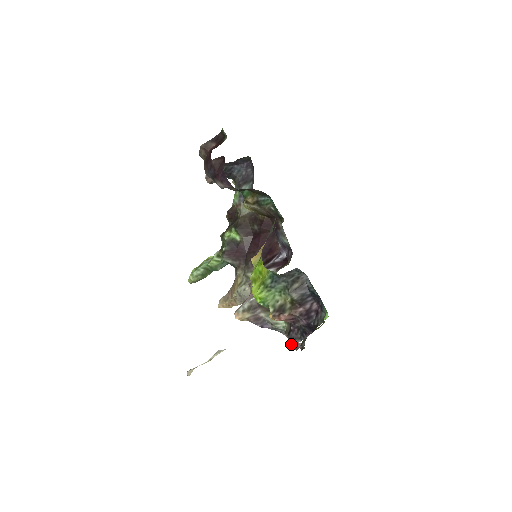
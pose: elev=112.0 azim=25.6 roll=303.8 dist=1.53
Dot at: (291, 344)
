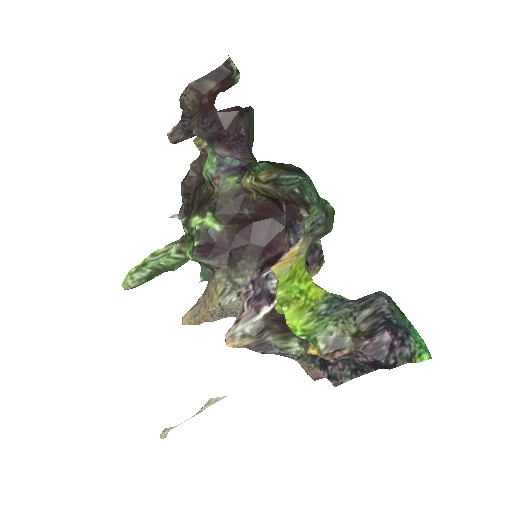
Dot at: (333, 383)
